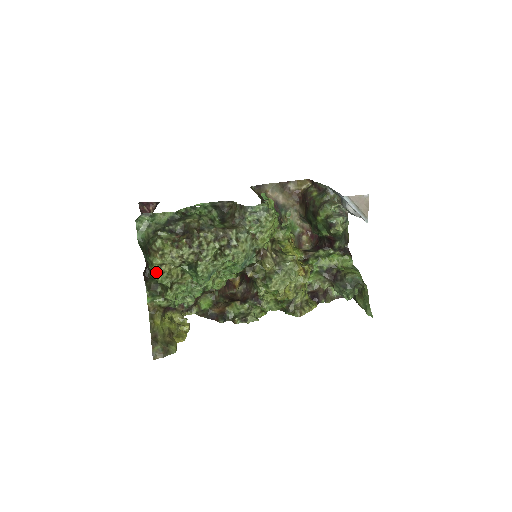
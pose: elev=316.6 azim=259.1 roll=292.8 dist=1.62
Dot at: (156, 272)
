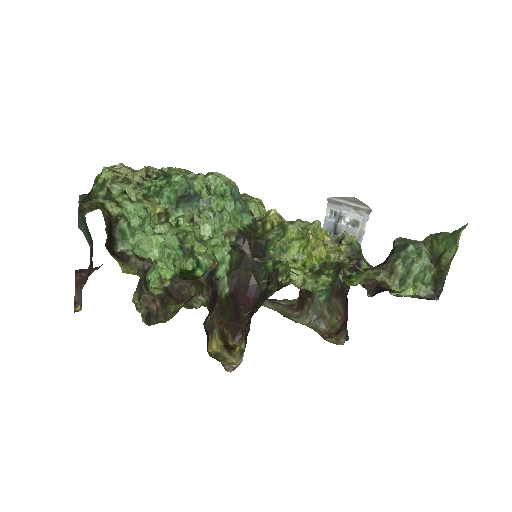
Dot at: (105, 179)
